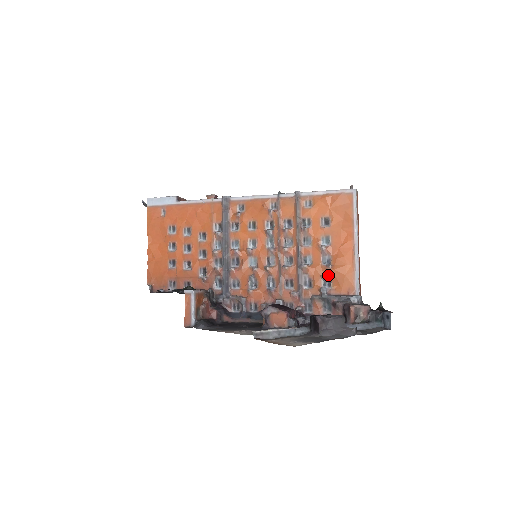
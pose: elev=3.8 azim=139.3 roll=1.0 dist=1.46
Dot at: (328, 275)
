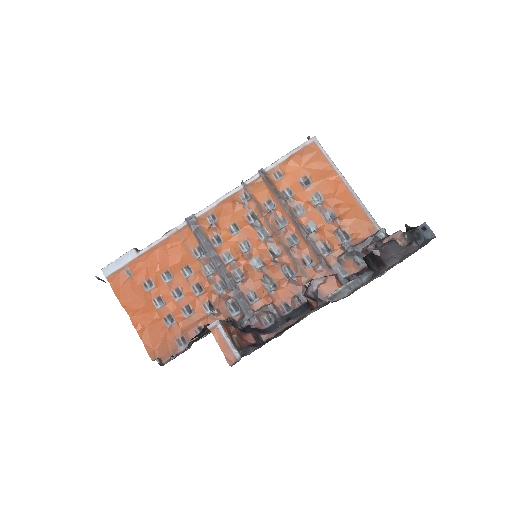
Dot at: (340, 229)
